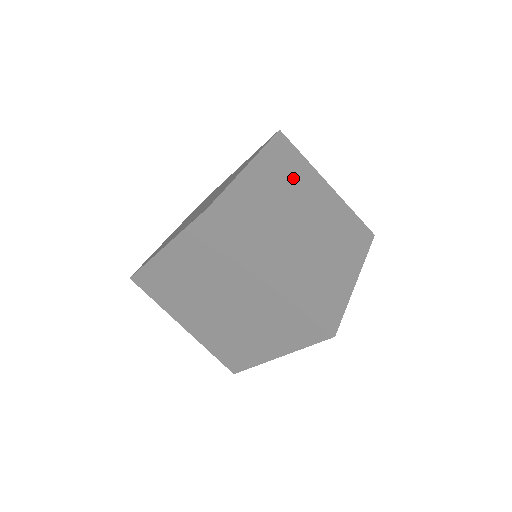
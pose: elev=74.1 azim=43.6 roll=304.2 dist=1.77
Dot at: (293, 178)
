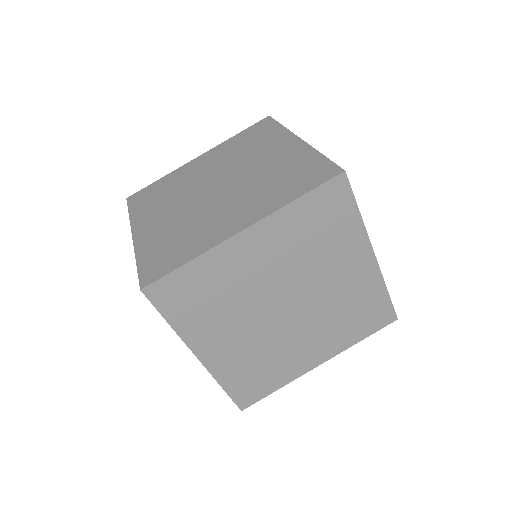
Dot at: (313, 248)
